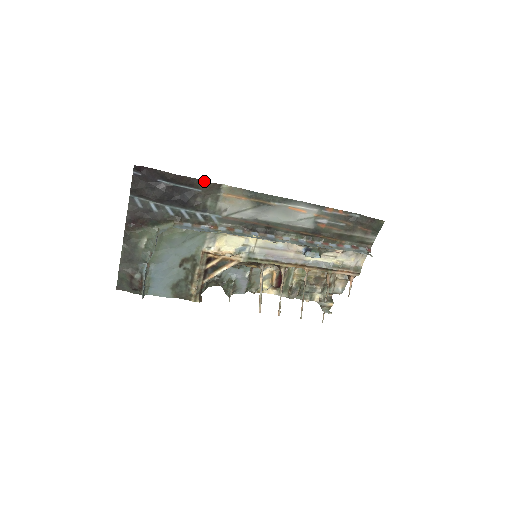
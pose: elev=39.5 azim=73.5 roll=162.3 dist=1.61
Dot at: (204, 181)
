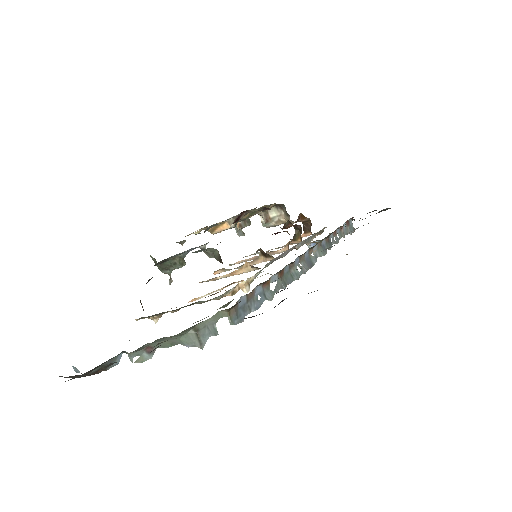
Dot at: occluded
